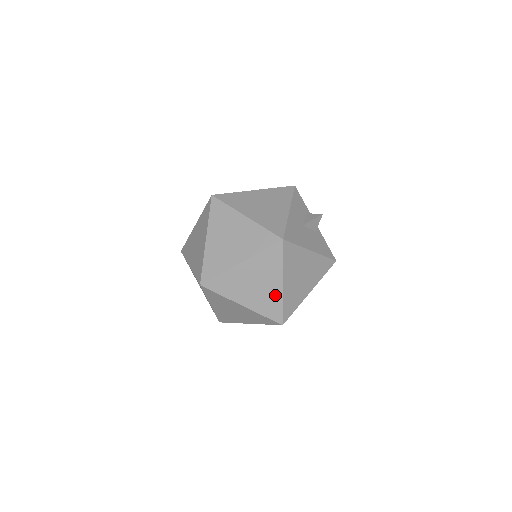
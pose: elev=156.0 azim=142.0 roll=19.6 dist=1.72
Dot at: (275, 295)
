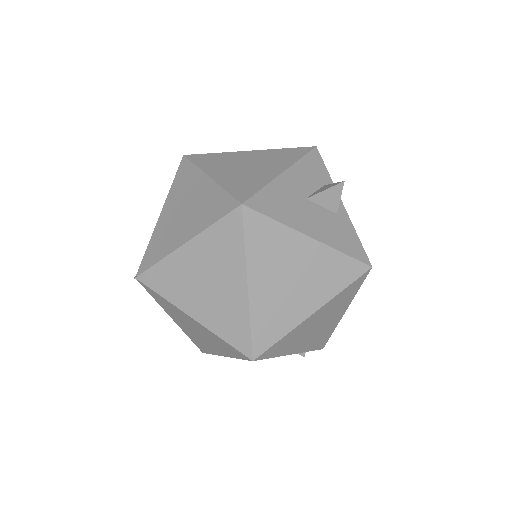
Dot at: (237, 304)
